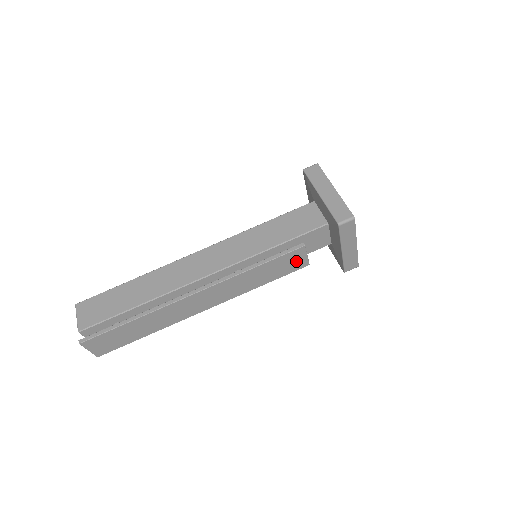
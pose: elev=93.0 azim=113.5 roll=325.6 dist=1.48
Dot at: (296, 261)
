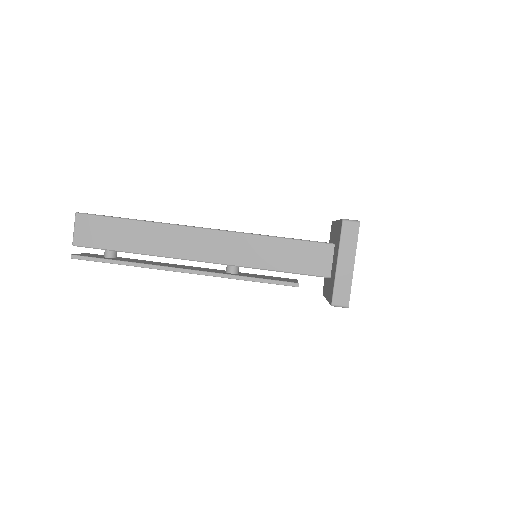
Dot at: occluded
